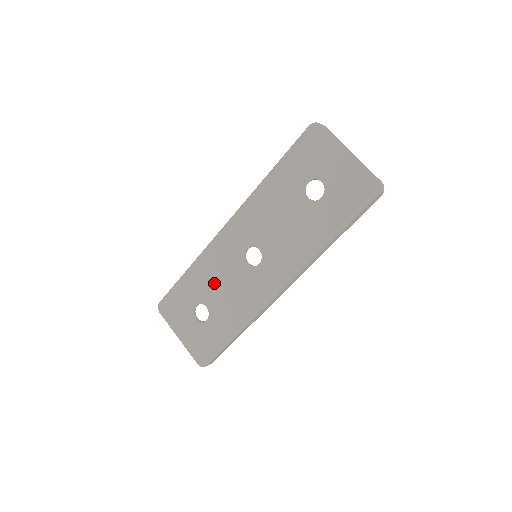
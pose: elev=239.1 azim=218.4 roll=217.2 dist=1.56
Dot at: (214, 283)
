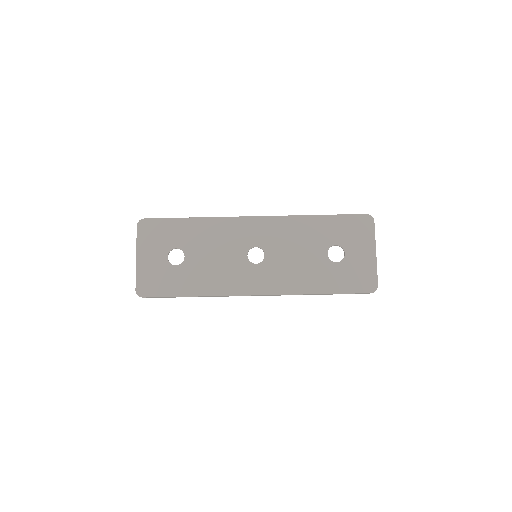
Dot at: (208, 246)
